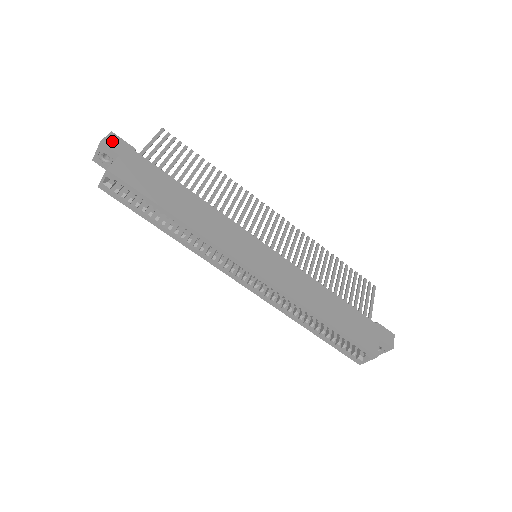
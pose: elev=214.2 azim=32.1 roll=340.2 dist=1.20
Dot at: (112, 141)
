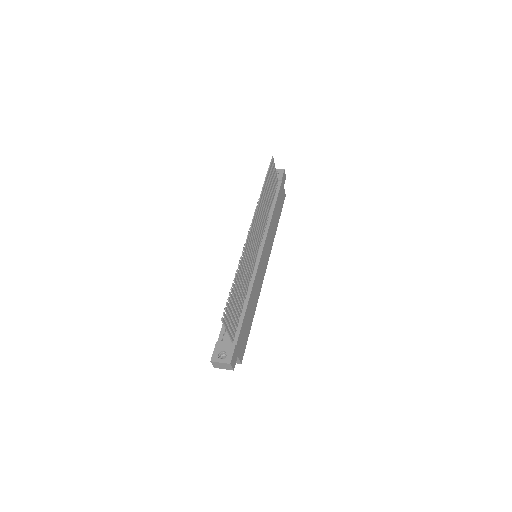
Dot at: (233, 363)
